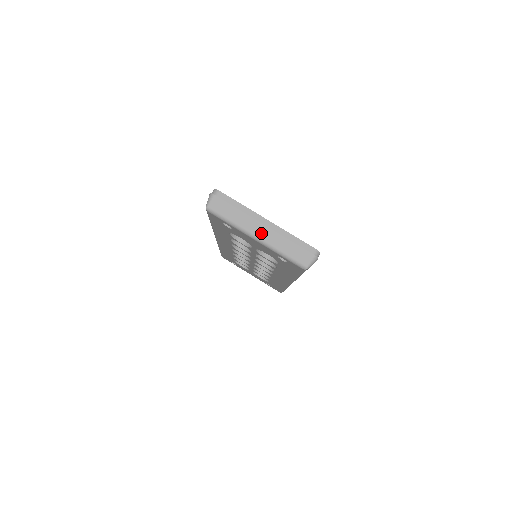
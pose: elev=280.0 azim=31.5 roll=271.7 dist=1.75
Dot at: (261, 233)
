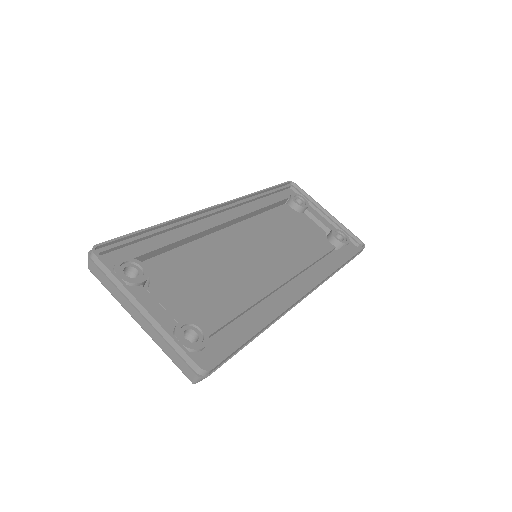
Dot at: (140, 322)
